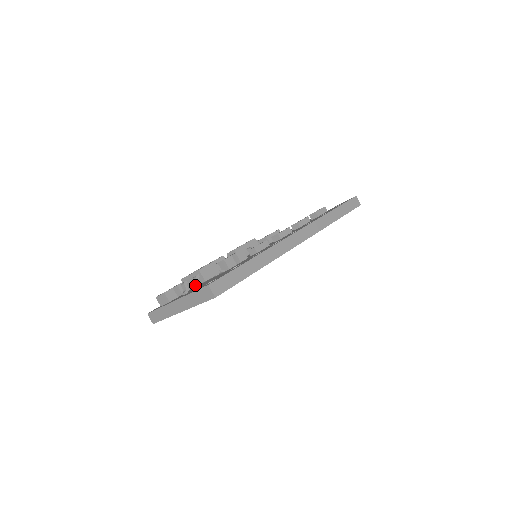
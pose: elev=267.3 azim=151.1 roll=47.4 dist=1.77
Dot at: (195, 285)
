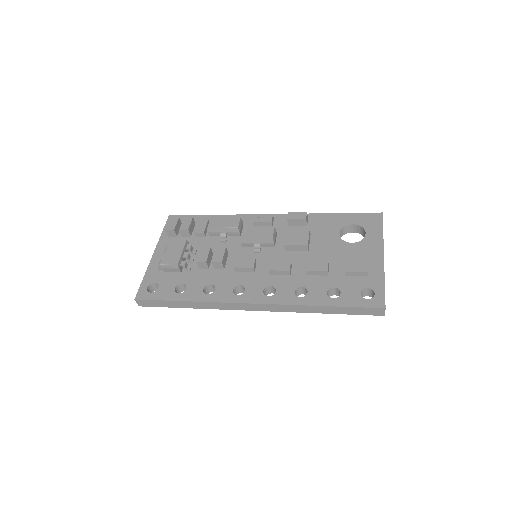
Dot at: occluded
